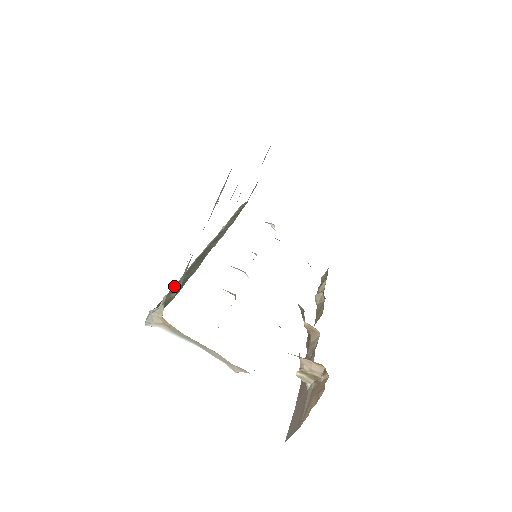
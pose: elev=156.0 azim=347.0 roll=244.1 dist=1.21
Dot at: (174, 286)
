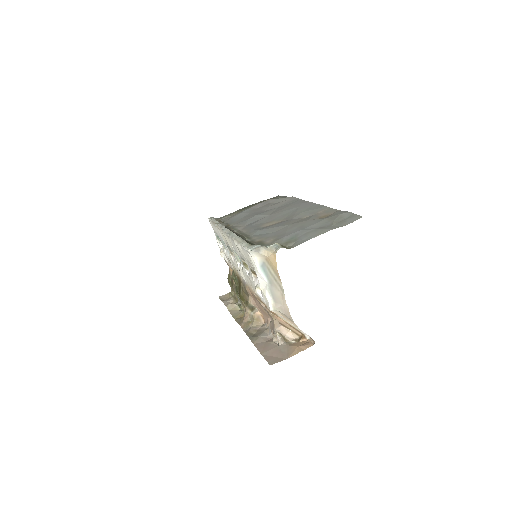
Dot at: (245, 240)
